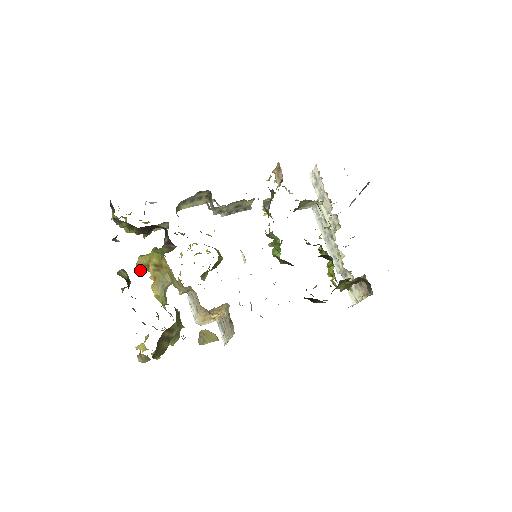
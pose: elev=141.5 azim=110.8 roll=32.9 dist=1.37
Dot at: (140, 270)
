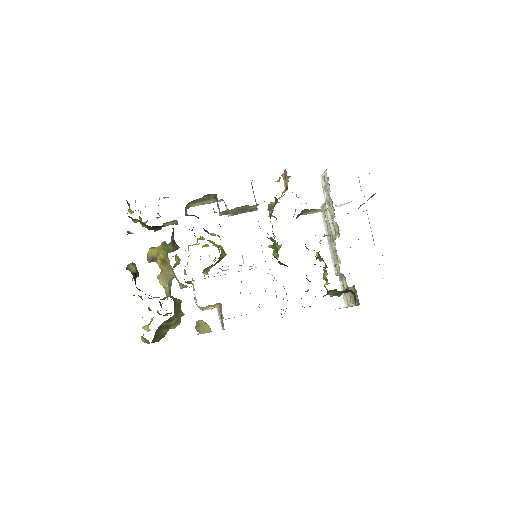
Dot at: (150, 261)
